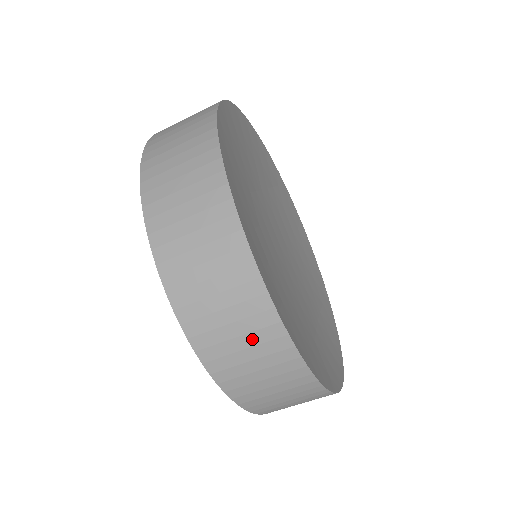
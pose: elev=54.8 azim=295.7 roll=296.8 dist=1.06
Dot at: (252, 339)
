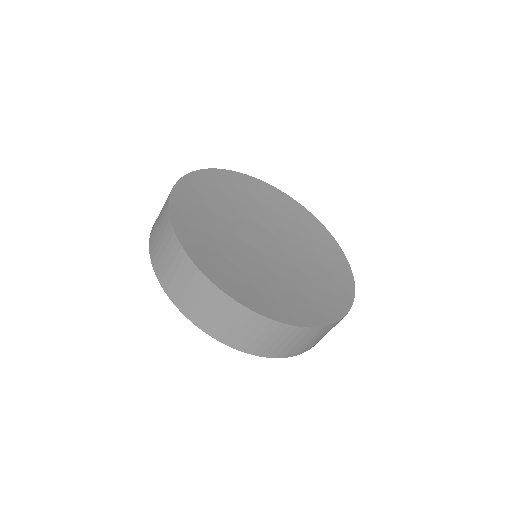
Dot at: (239, 322)
